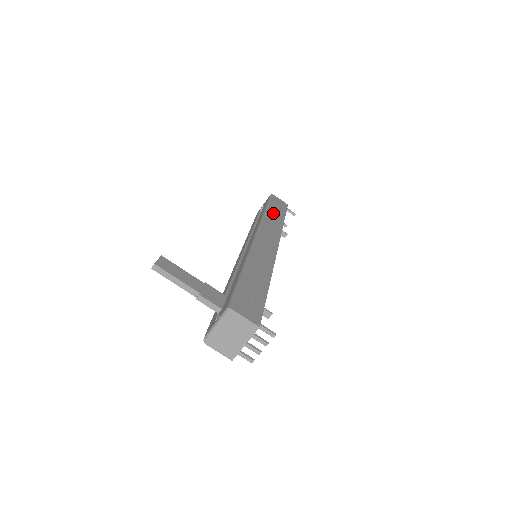
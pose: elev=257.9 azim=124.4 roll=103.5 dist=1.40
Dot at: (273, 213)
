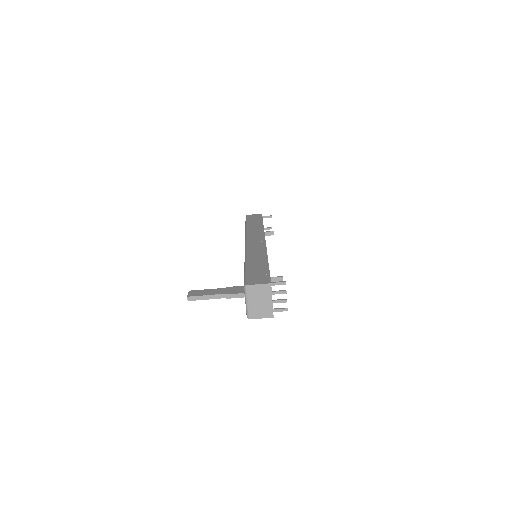
Dot at: (252, 225)
